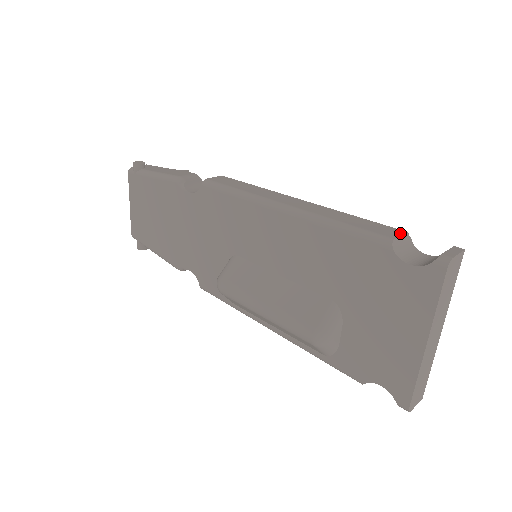
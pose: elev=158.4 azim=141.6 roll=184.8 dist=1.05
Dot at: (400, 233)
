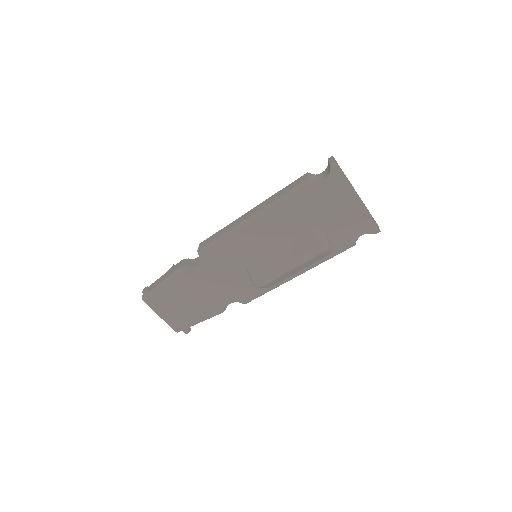
Dot at: (306, 175)
